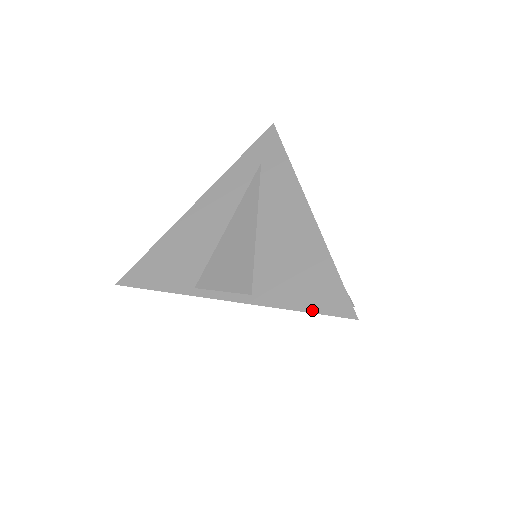
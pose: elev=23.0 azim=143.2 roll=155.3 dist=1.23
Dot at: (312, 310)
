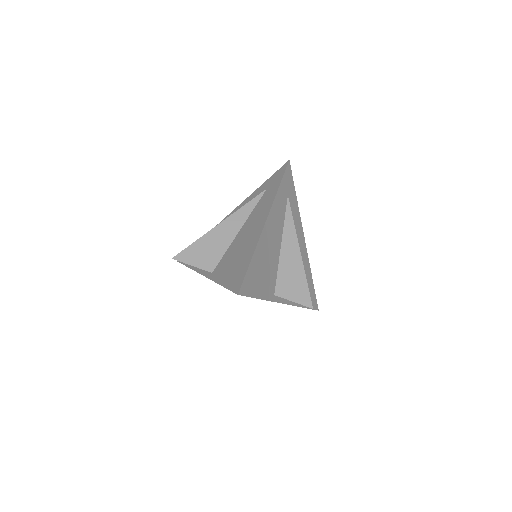
Dot at: (226, 285)
